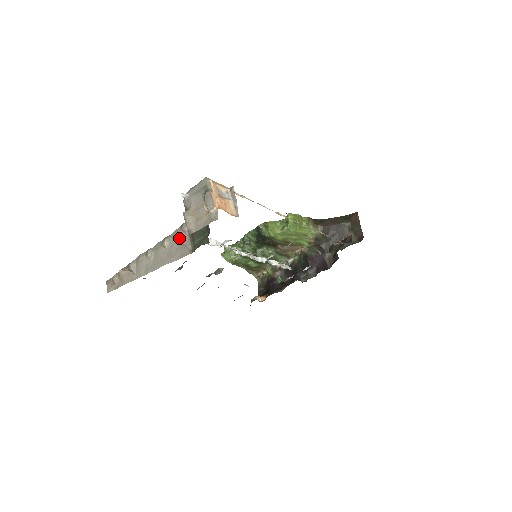
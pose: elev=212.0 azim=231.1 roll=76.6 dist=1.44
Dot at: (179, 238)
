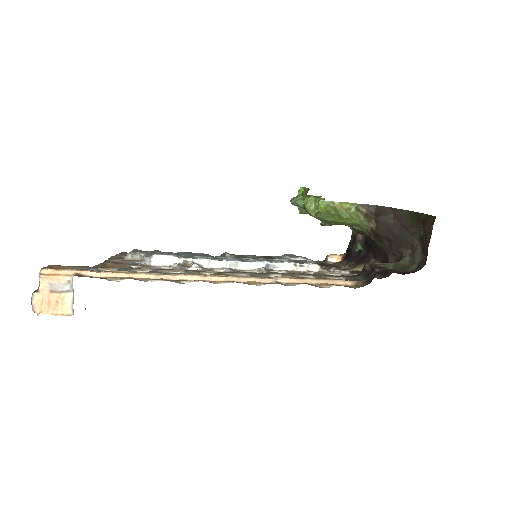
Dot at: occluded
